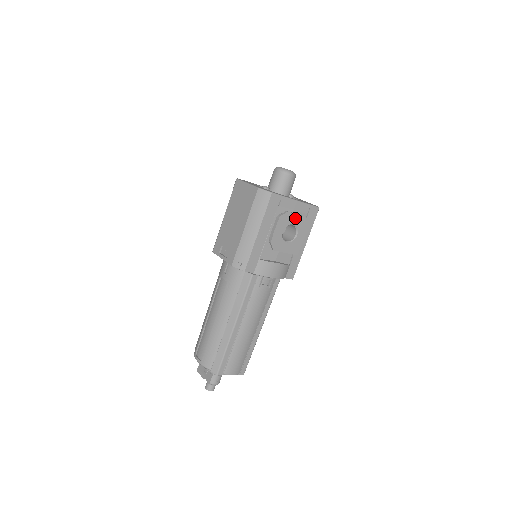
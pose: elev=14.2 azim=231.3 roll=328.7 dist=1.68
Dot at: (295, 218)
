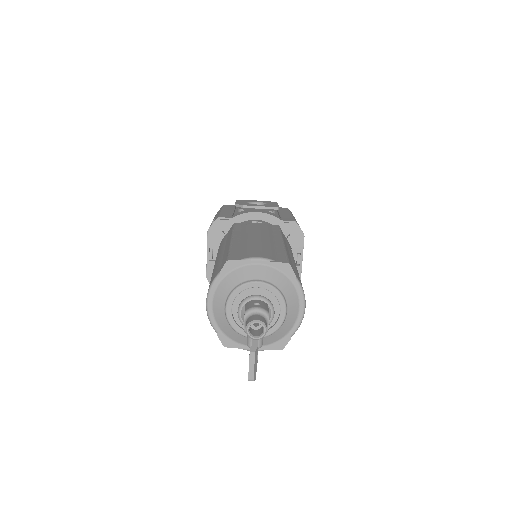
Dot at: (256, 201)
